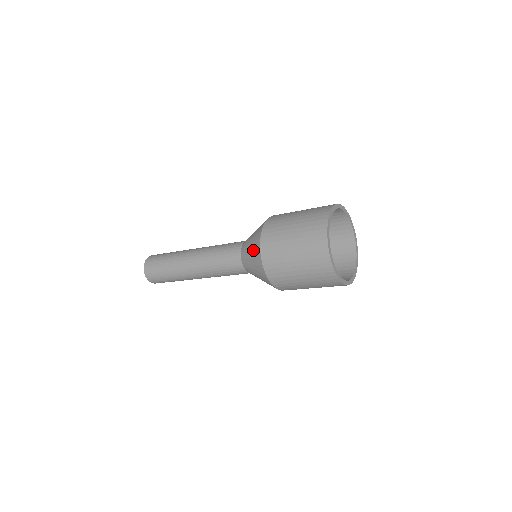
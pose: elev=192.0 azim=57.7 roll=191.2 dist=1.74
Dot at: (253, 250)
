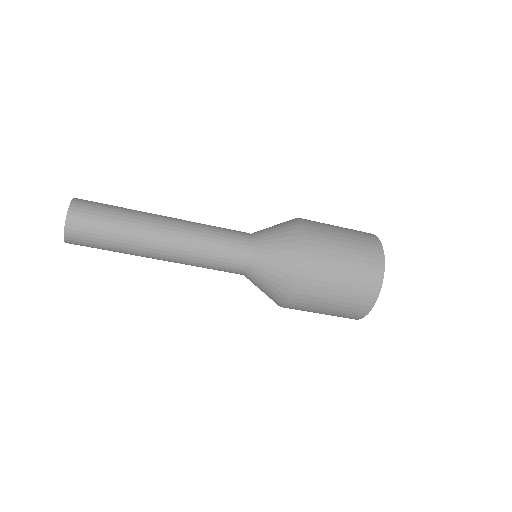
Dot at: (283, 275)
